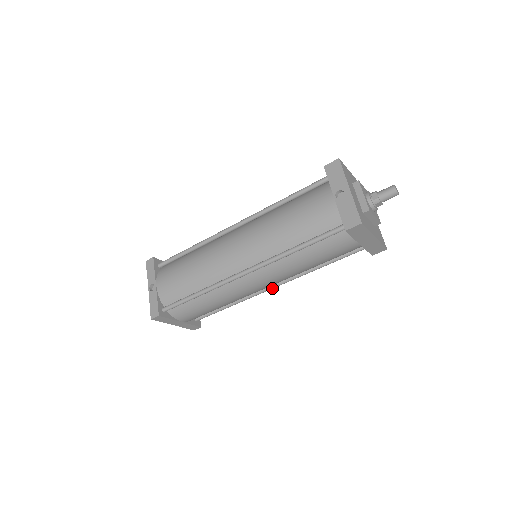
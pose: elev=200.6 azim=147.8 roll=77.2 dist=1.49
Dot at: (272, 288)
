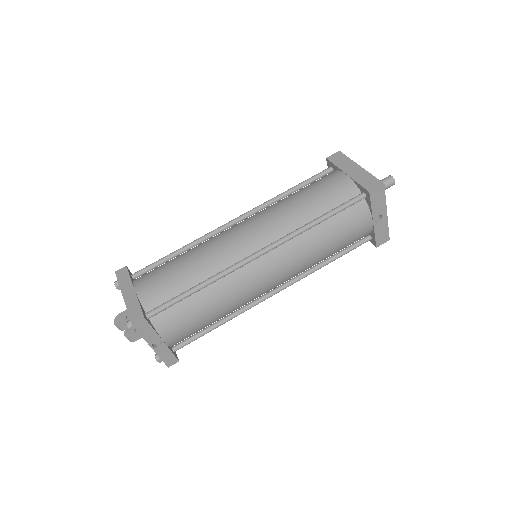
Dot at: occluded
